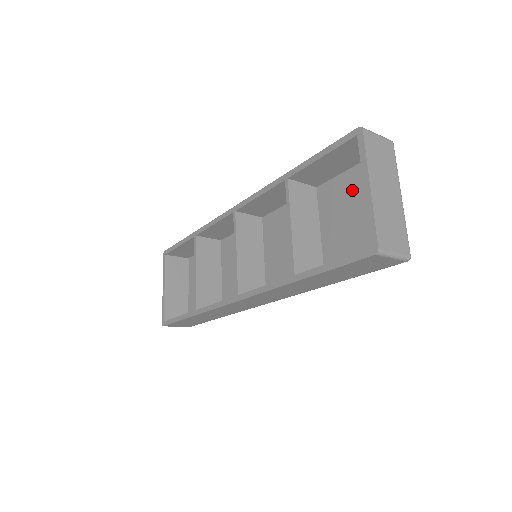
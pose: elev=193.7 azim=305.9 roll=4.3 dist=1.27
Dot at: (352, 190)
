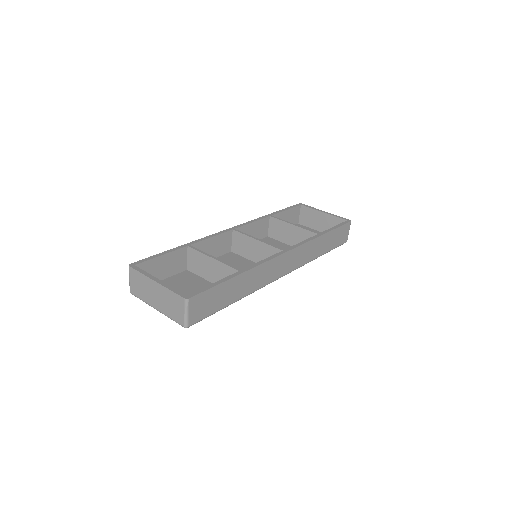
Dot at: occluded
